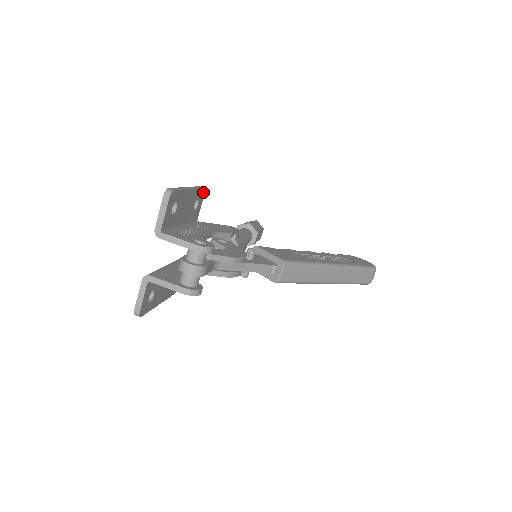
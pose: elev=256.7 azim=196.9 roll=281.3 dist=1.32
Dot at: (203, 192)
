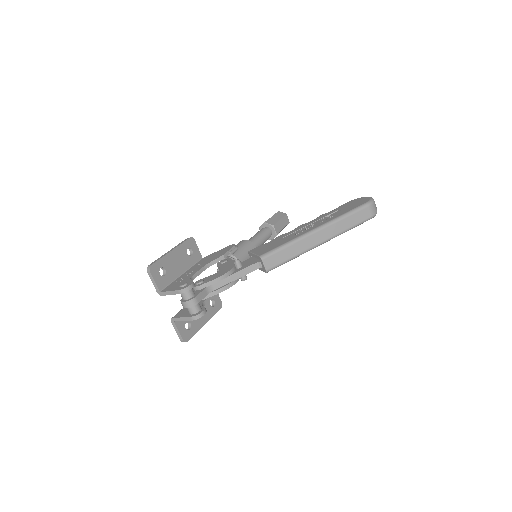
Dot at: (192, 240)
